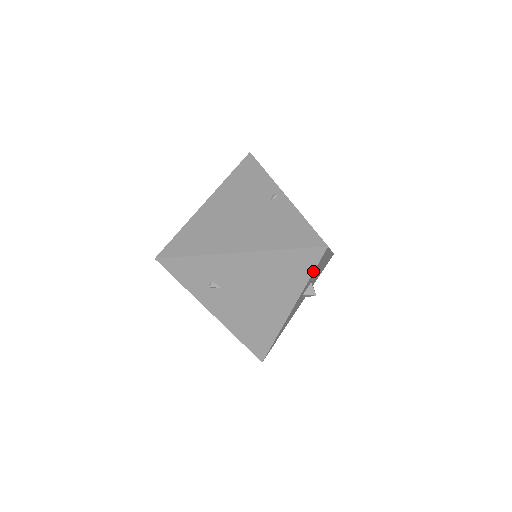
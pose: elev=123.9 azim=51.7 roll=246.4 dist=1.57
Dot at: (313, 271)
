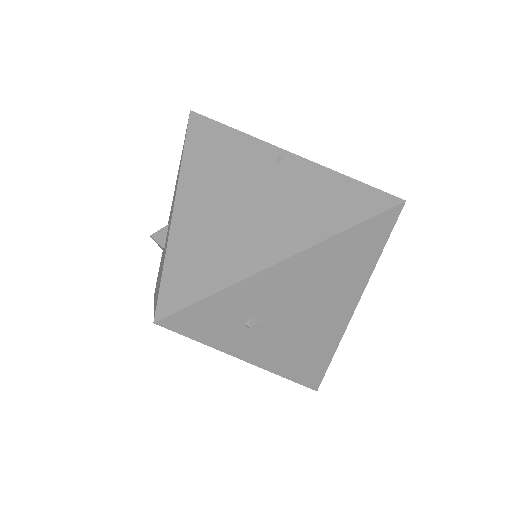
Dot at: (385, 243)
